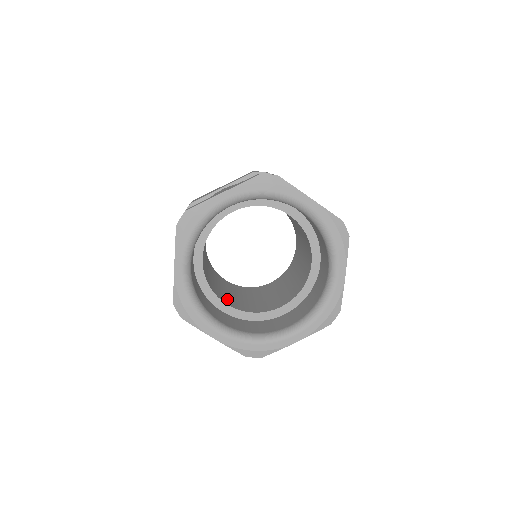
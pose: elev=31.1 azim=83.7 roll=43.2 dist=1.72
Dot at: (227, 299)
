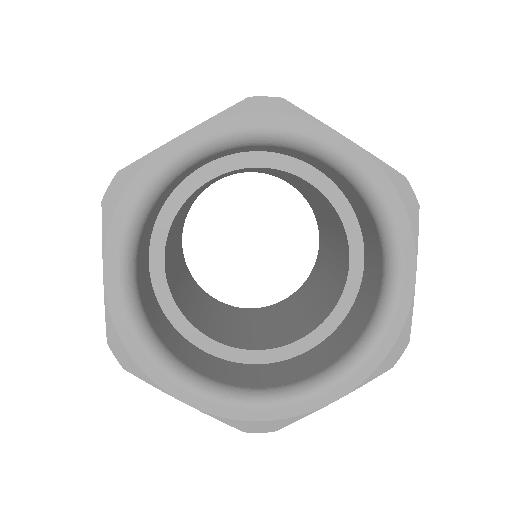
Dot at: (212, 329)
